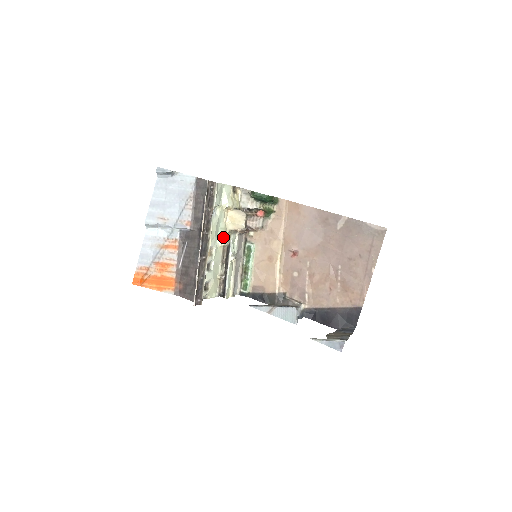
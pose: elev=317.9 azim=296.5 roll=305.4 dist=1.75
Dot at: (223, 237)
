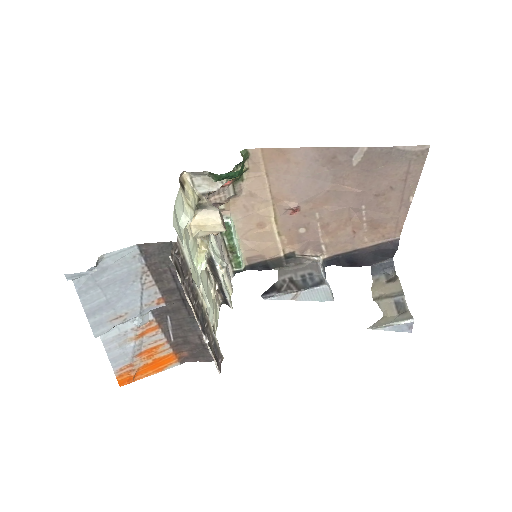
Dot at: (199, 256)
